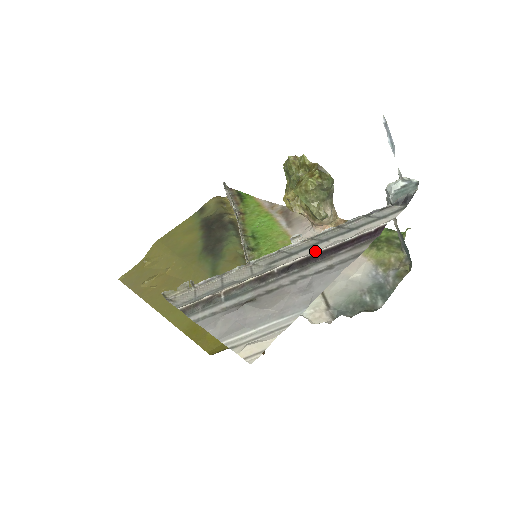
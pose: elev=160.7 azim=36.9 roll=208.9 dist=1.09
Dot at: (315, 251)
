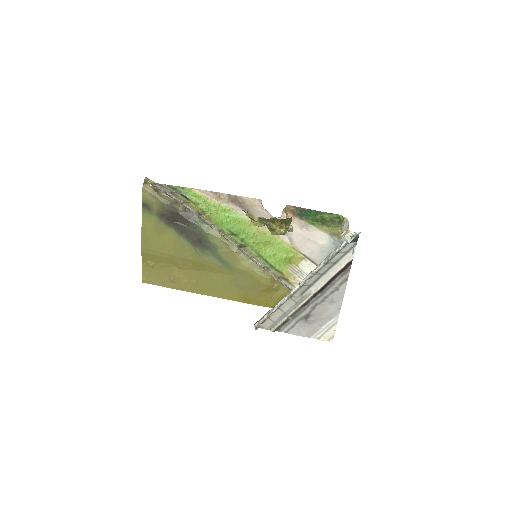
Dot at: (323, 282)
